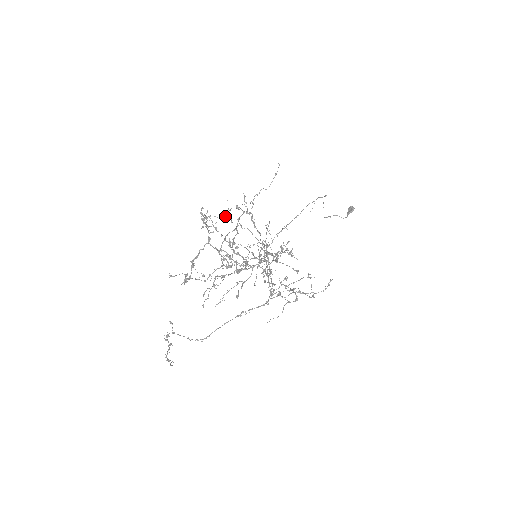
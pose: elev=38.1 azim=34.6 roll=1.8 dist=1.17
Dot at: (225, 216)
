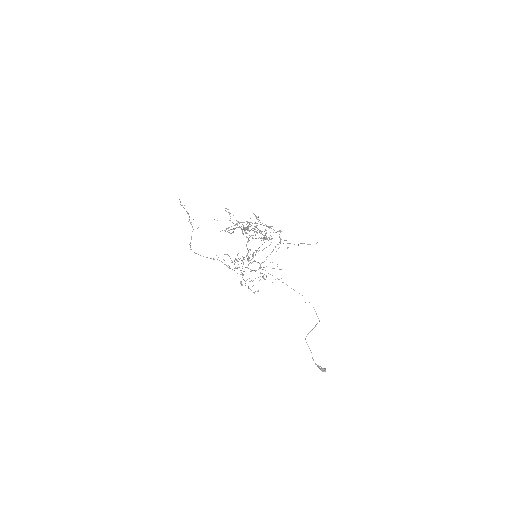
Dot at: occluded
